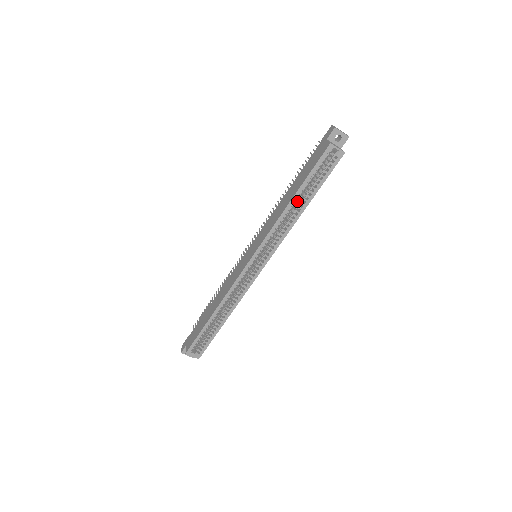
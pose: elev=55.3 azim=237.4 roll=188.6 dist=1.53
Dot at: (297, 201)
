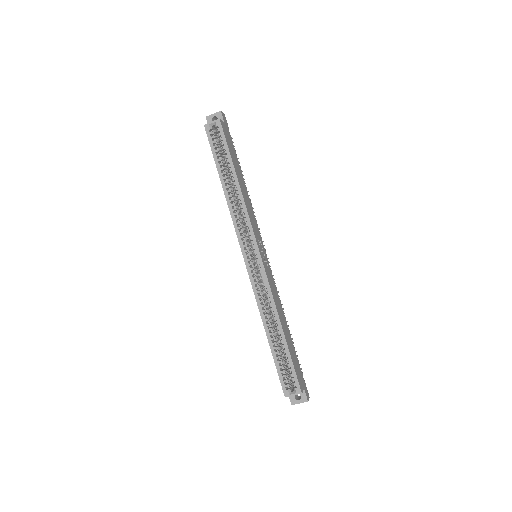
Dot at: (228, 183)
